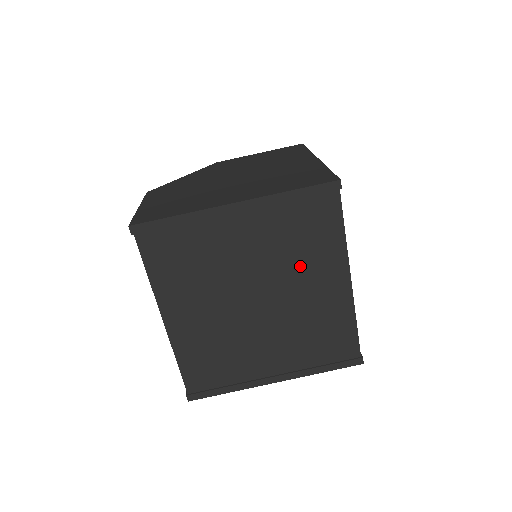
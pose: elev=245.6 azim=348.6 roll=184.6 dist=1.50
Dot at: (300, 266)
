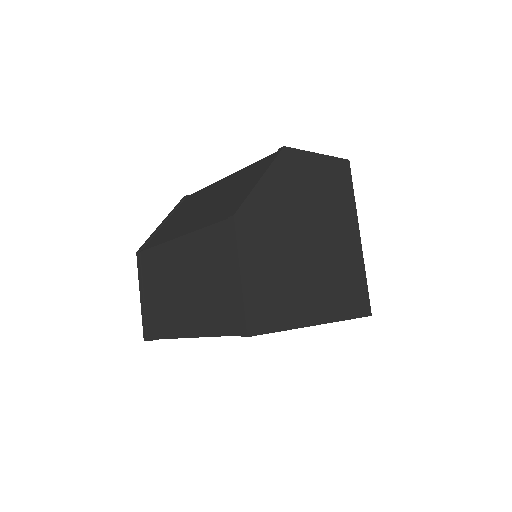
Dot at: occluded
